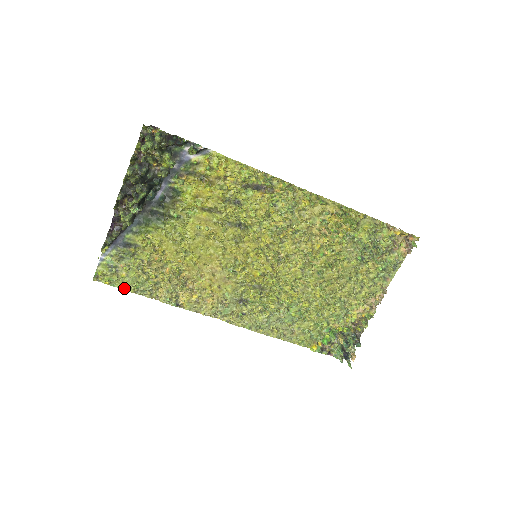
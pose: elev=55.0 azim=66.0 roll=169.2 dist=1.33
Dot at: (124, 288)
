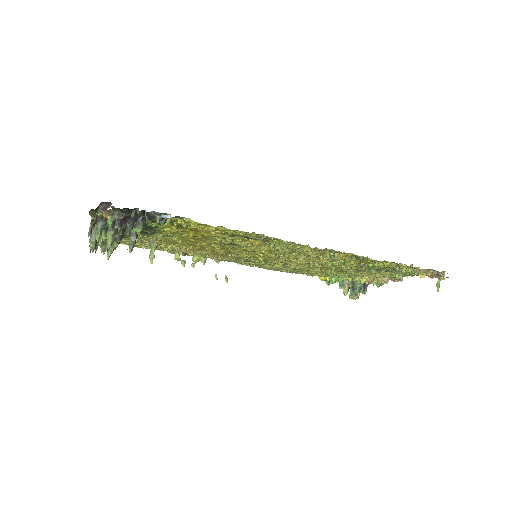
Dot at: occluded
